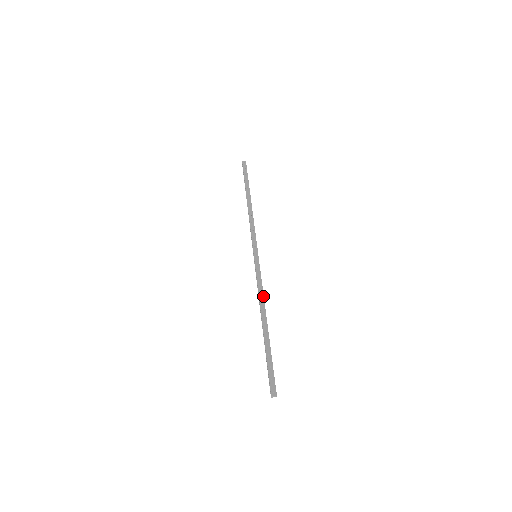
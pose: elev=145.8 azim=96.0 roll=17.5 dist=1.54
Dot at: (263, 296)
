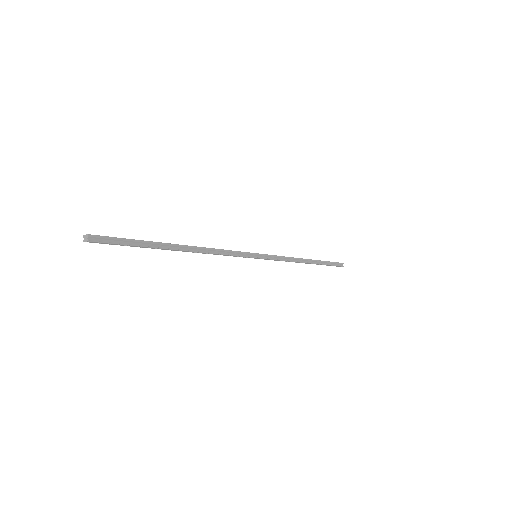
Dot at: (214, 248)
